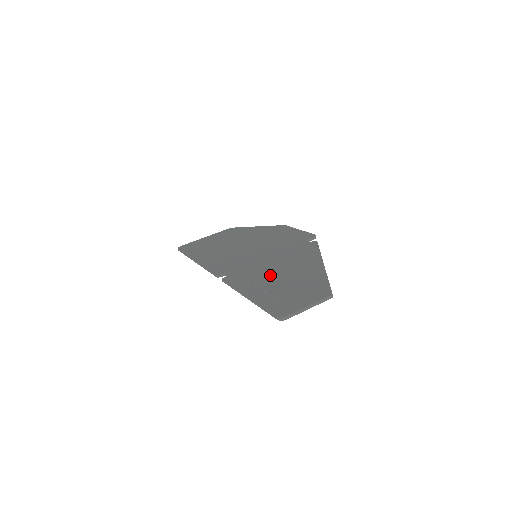
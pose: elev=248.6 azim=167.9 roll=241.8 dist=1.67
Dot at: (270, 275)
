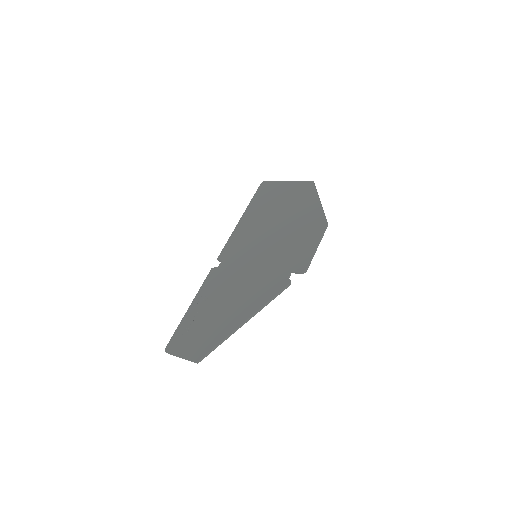
Dot at: (220, 297)
